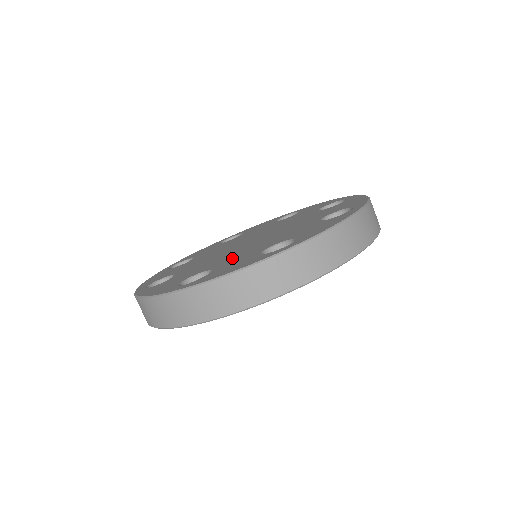
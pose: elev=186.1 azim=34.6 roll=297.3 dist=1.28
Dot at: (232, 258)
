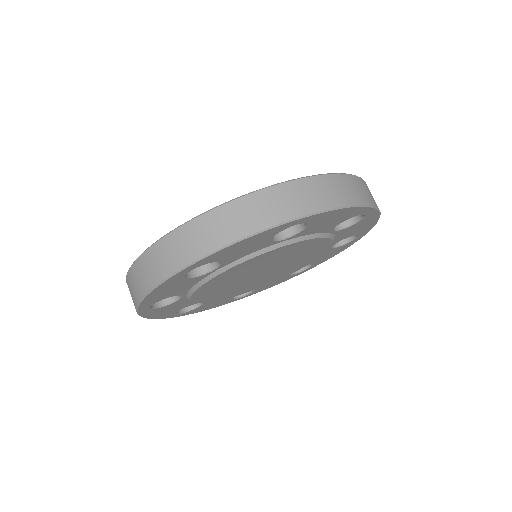
Dot at: occluded
